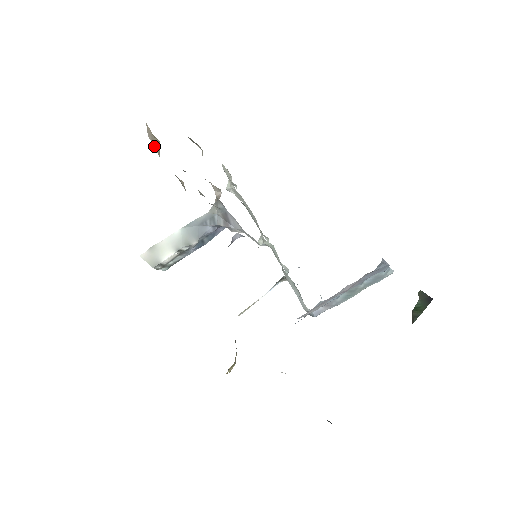
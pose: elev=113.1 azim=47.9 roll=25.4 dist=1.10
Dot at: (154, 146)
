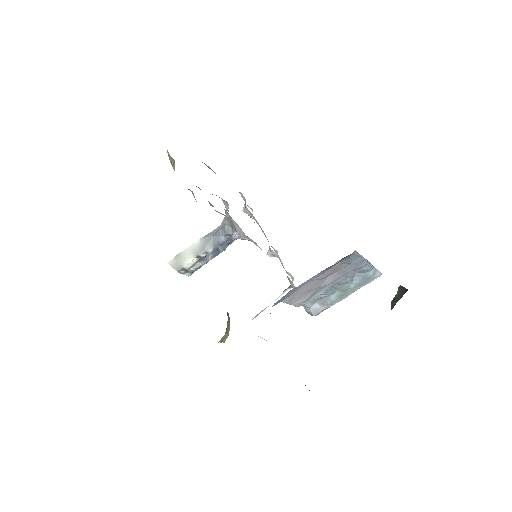
Dot at: (172, 166)
